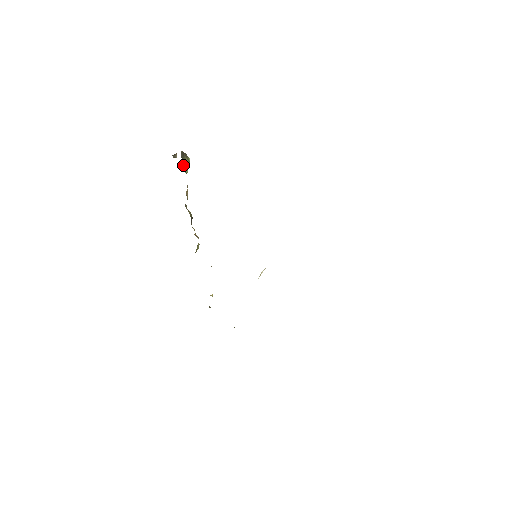
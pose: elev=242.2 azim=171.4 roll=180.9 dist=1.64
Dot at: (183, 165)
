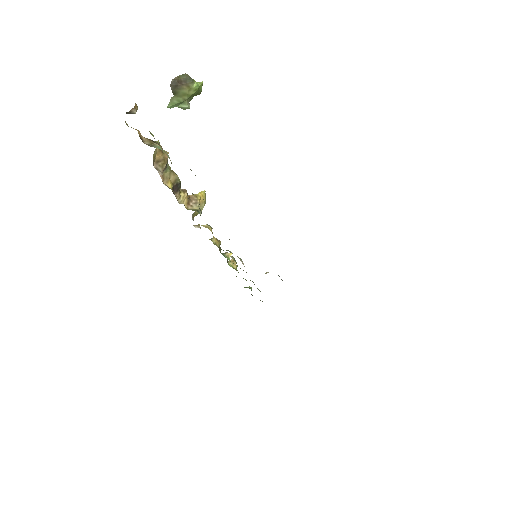
Dot at: (174, 103)
